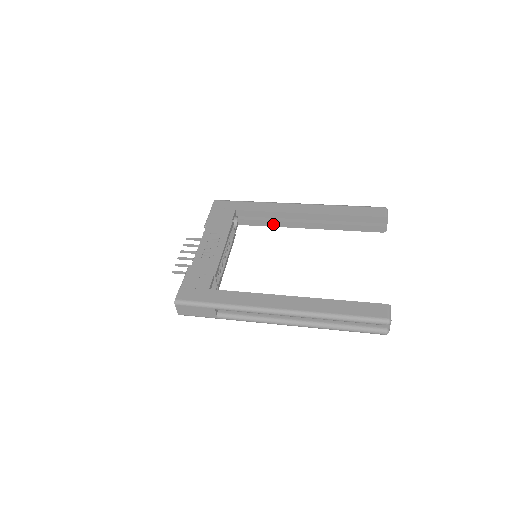
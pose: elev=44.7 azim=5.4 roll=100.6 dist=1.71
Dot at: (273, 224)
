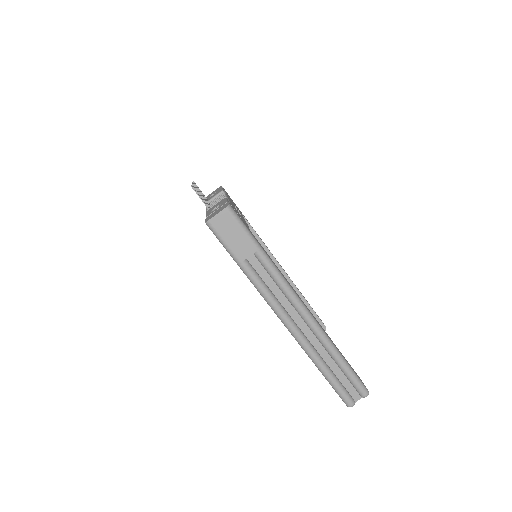
Dot at: occluded
